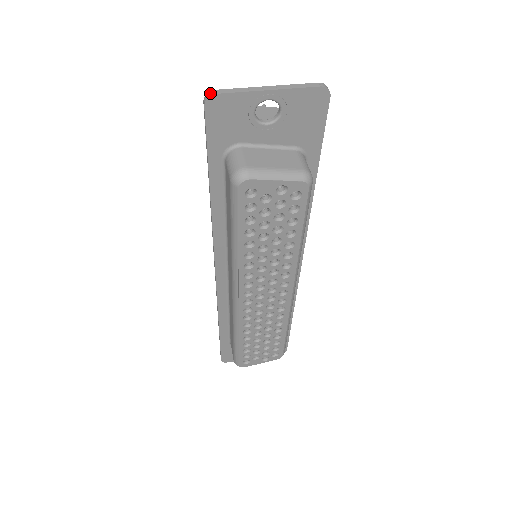
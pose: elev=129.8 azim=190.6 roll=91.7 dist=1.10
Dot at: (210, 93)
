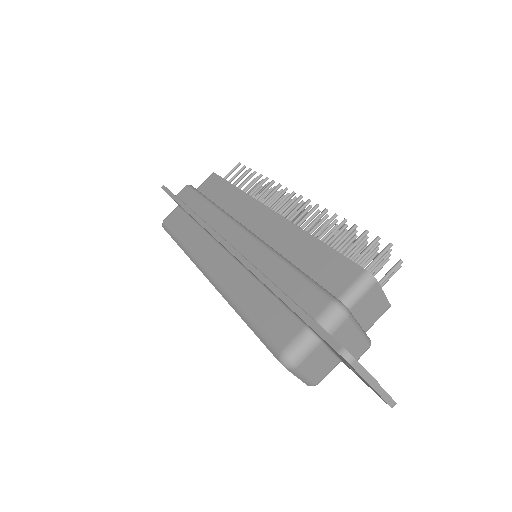
Dot at: (351, 359)
